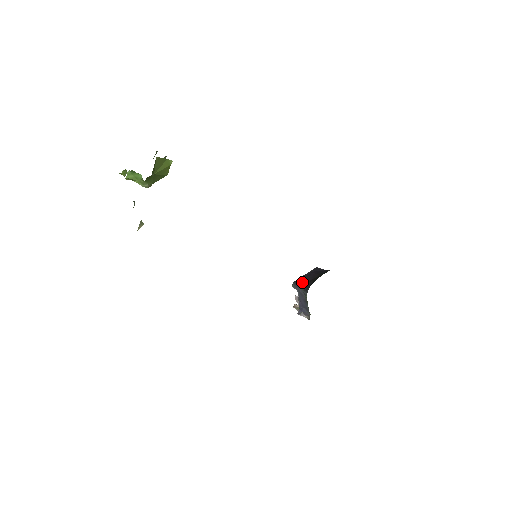
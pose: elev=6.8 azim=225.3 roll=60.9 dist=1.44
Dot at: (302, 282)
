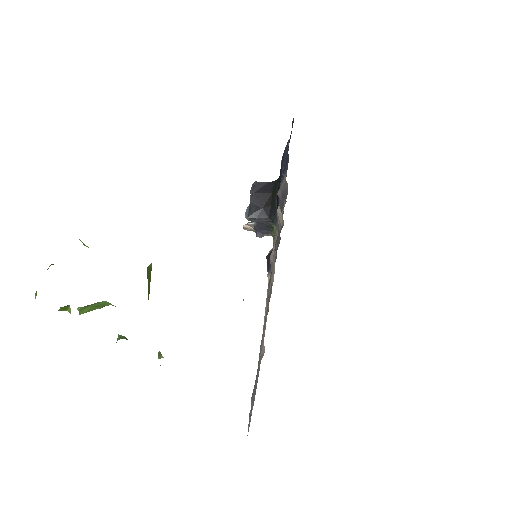
Dot at: (257, 212)
